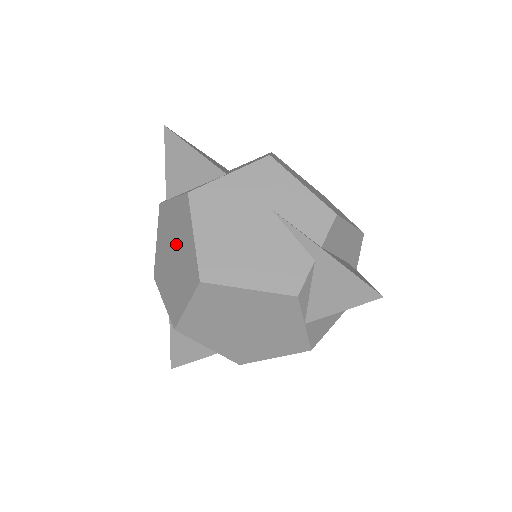
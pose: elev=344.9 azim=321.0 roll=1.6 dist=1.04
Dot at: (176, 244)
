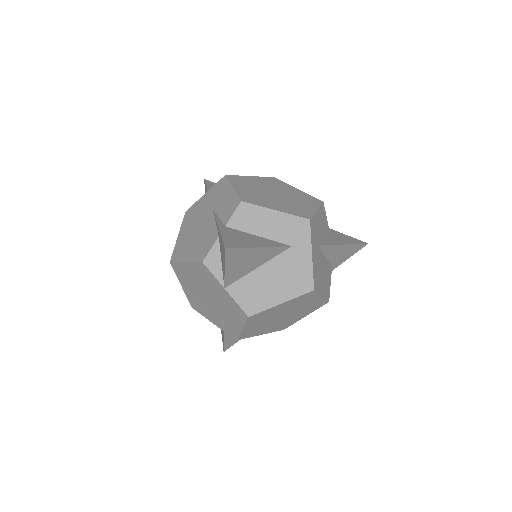
Dot at: occluded
